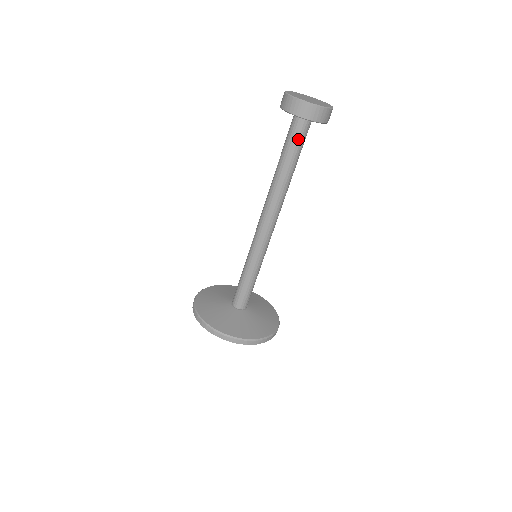
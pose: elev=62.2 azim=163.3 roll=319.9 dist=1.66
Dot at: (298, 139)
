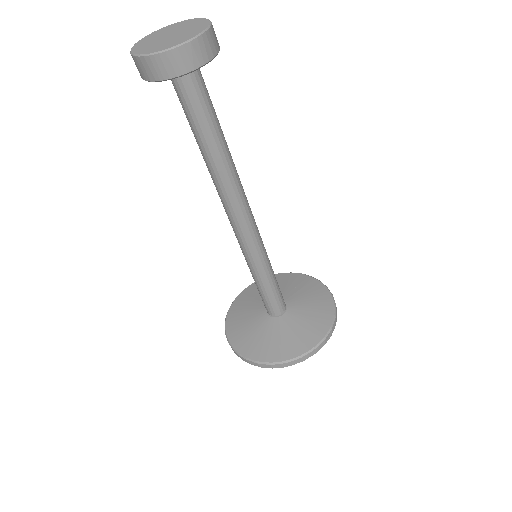
Dot at: (195, 103)
